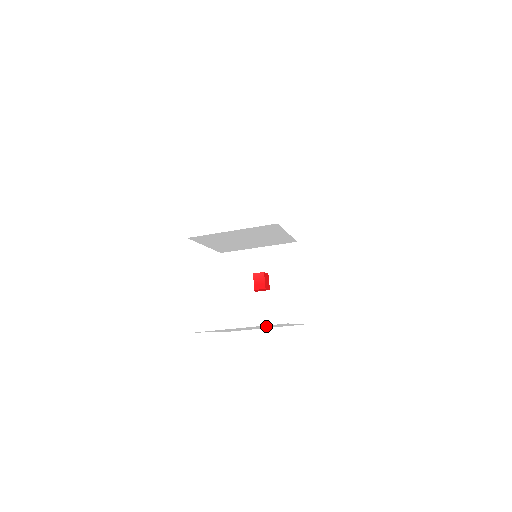
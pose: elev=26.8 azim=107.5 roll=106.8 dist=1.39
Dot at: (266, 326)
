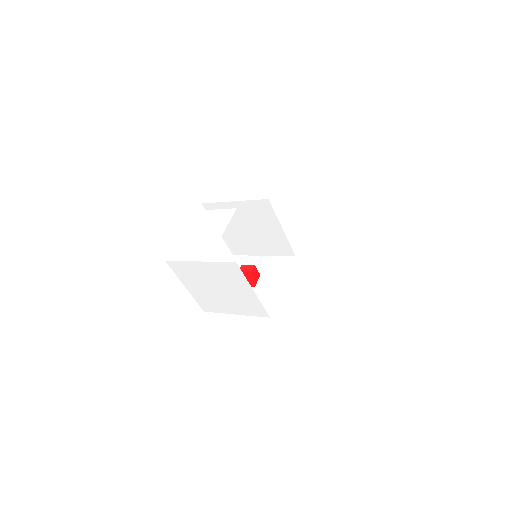
Dot at: (226, 281)
